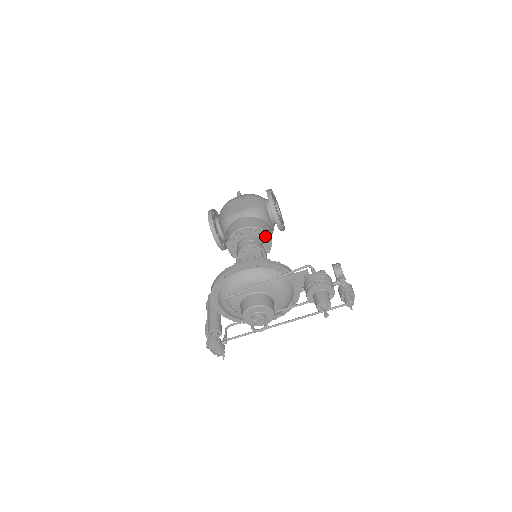
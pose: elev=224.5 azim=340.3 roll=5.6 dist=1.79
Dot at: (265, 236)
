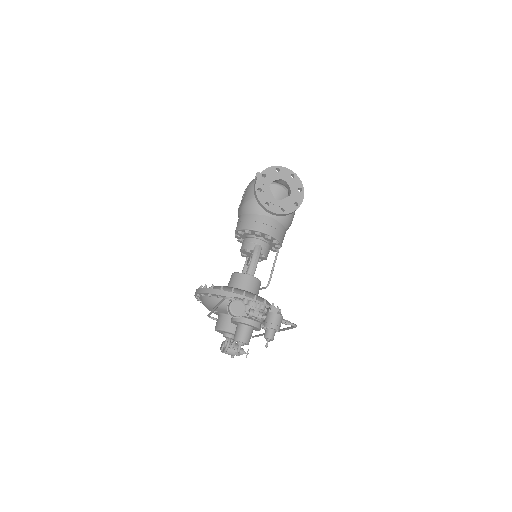
Dot at: (256, 235)
